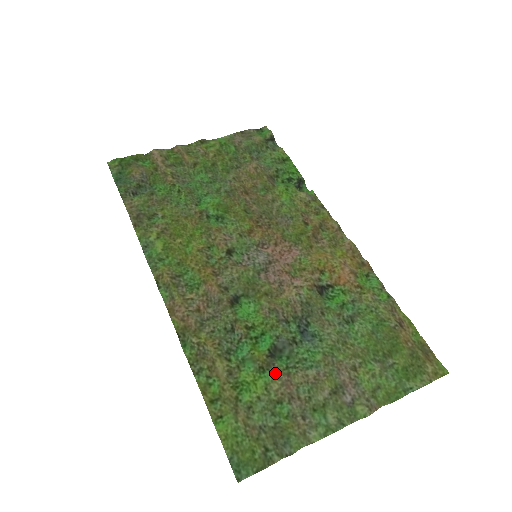
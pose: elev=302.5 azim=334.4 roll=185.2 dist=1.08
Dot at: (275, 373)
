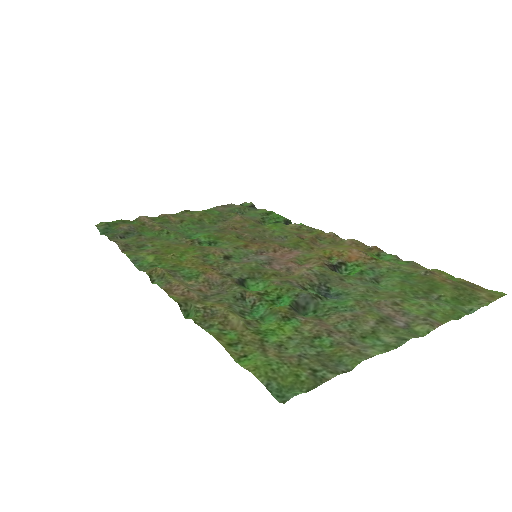
Dot at: (303, 319)
